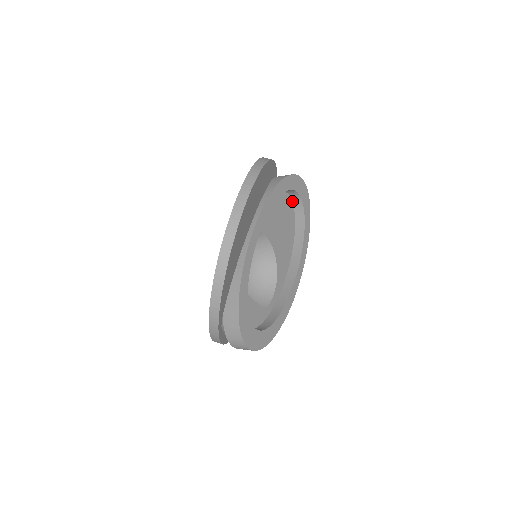
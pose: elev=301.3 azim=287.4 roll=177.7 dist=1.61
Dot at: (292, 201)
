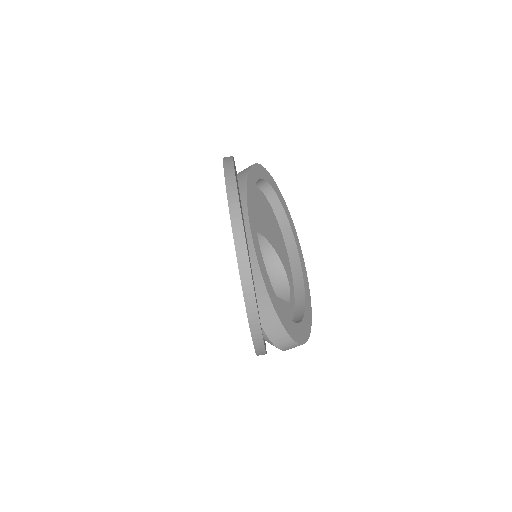
Dot at: (261, 191)
